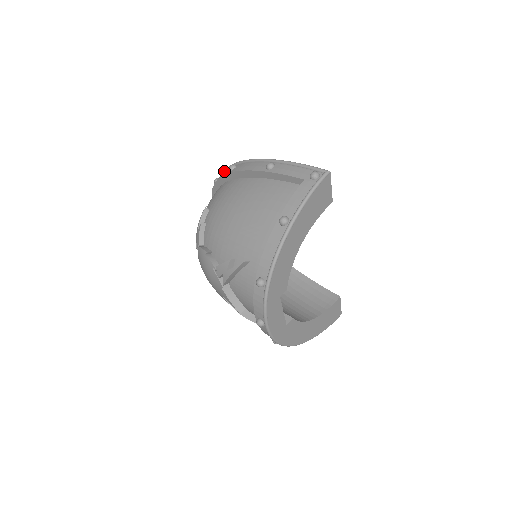
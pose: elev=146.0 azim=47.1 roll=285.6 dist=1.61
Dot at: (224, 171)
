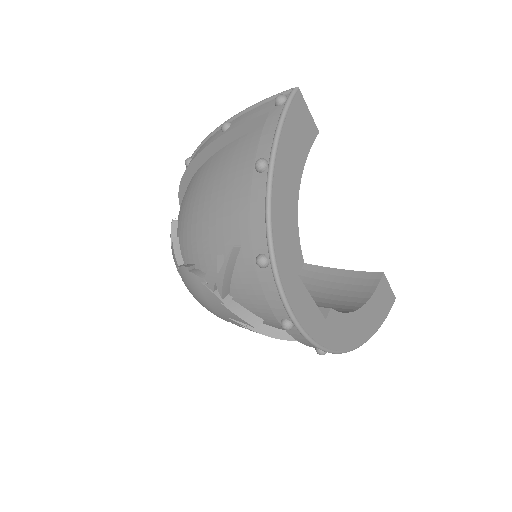
Dot at: occluded
